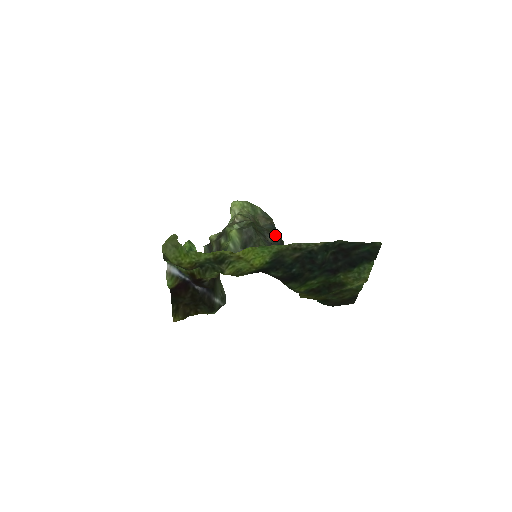
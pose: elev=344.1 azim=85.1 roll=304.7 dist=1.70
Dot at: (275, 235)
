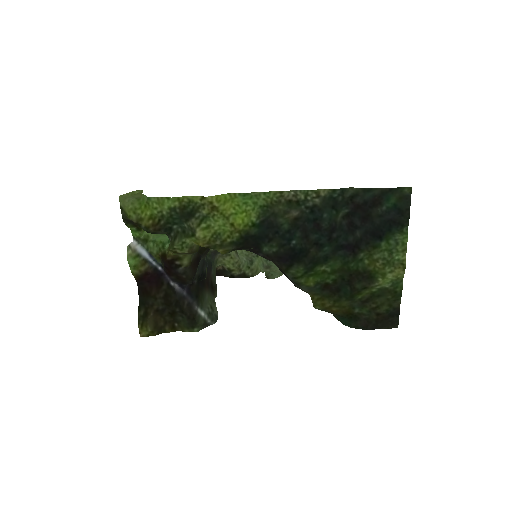
Dot at: occluded
